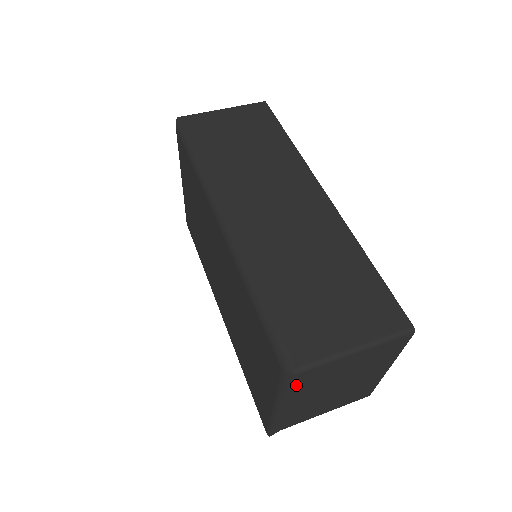
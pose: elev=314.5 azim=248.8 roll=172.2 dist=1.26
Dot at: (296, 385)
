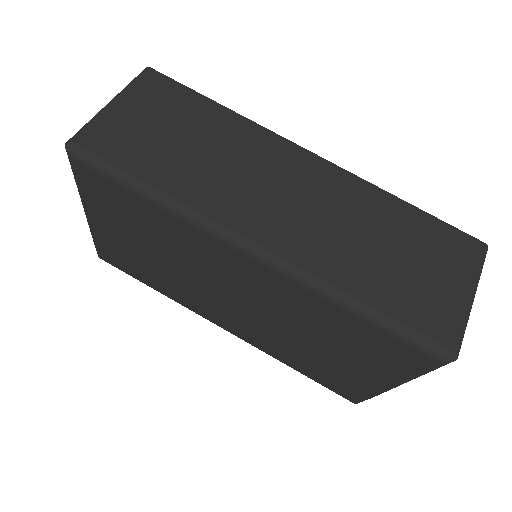
Dot at: occluded
